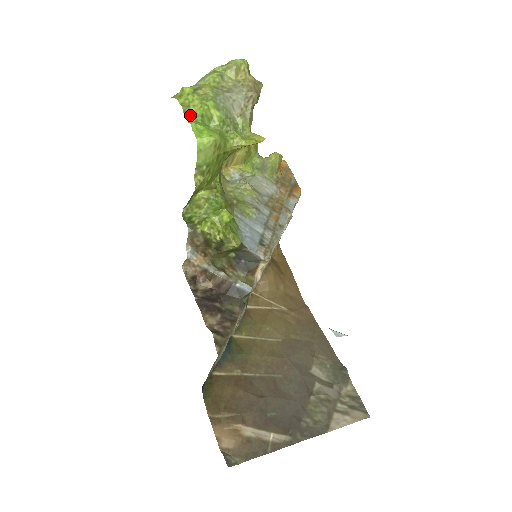
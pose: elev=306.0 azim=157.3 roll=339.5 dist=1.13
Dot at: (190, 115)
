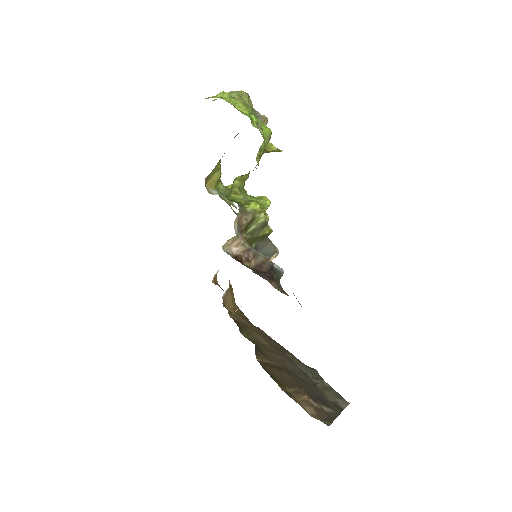
Dot at: (241, 111)
